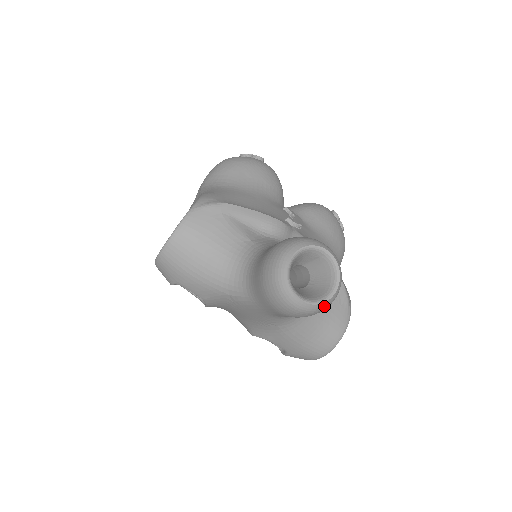
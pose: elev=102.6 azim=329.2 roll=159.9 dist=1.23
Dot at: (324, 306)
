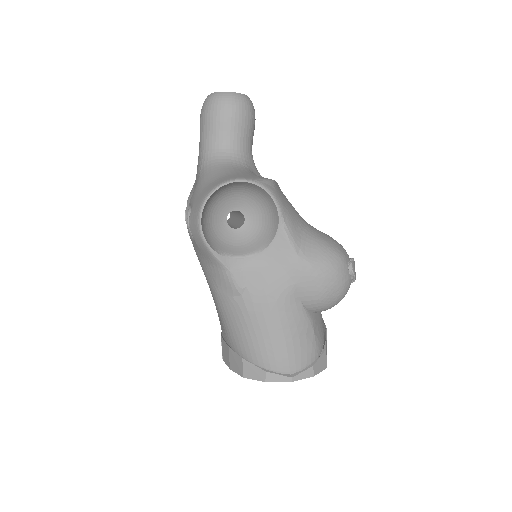
Dot at: (218, 95)
